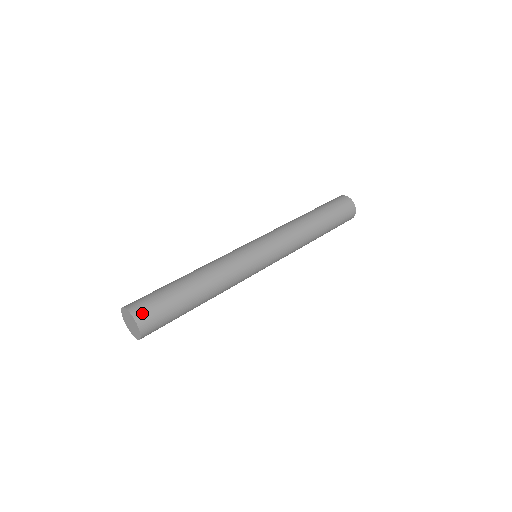
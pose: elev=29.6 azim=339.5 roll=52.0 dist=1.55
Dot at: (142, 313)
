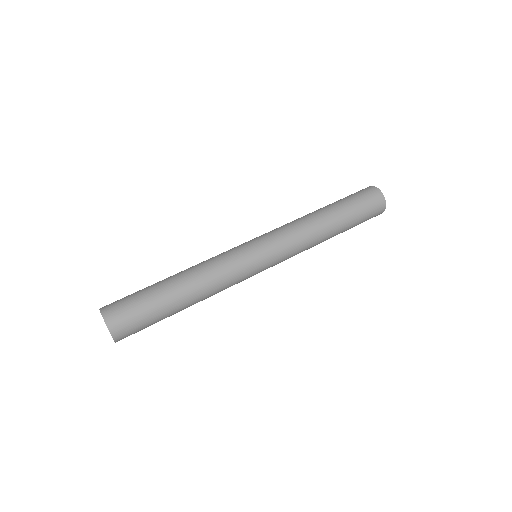
Dot at: (113, 314)
